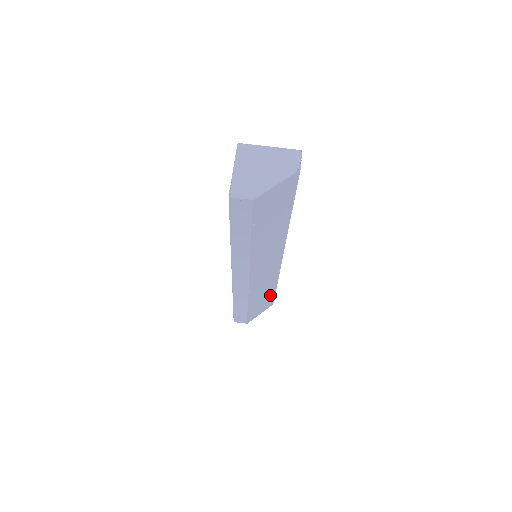
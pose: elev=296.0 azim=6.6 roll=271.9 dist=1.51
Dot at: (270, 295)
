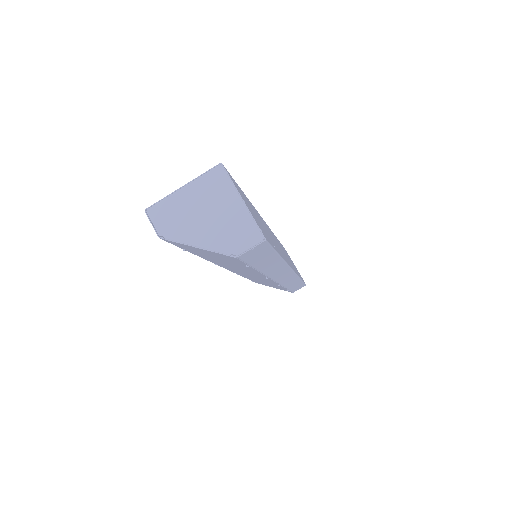
Dot at: occluded
